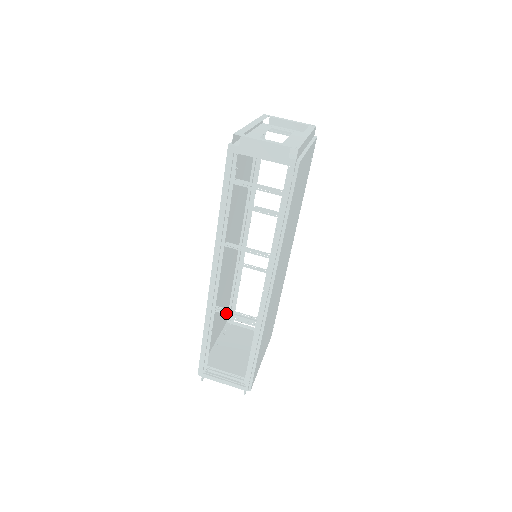
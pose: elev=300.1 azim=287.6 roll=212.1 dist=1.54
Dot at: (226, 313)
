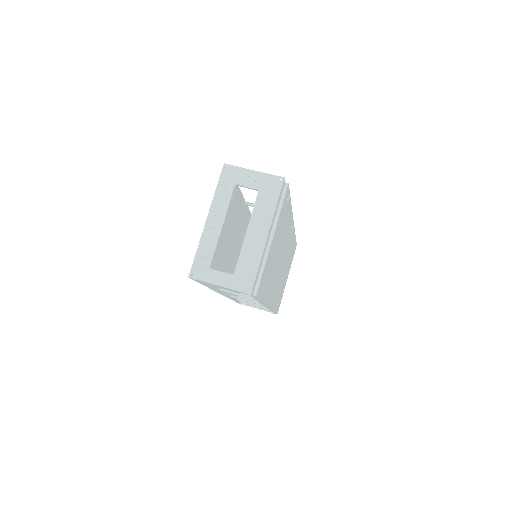
Dot at: (241, 299)
